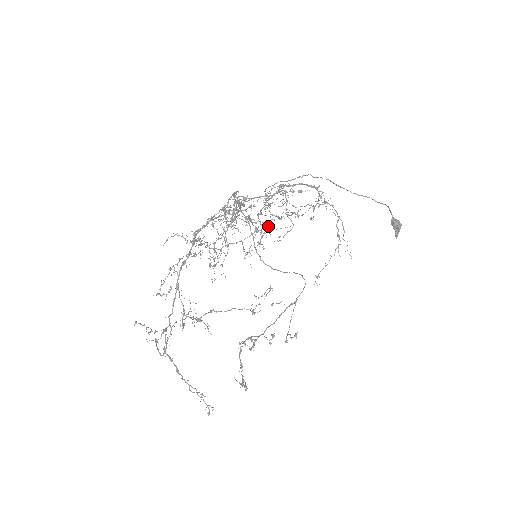
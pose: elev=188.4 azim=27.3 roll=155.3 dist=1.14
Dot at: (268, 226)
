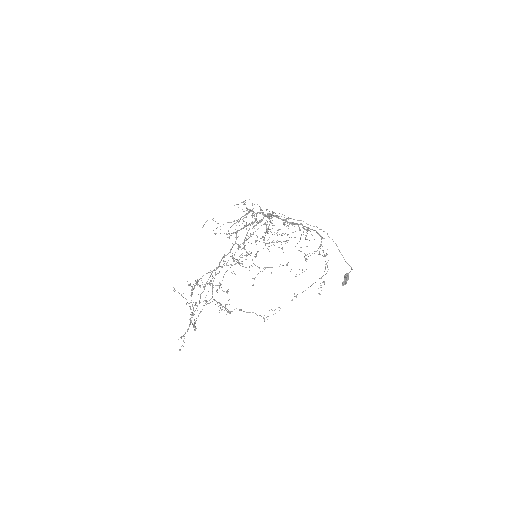
Dot at: occluded
